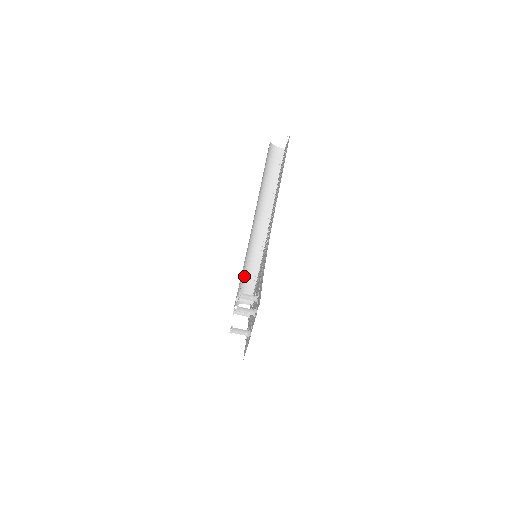
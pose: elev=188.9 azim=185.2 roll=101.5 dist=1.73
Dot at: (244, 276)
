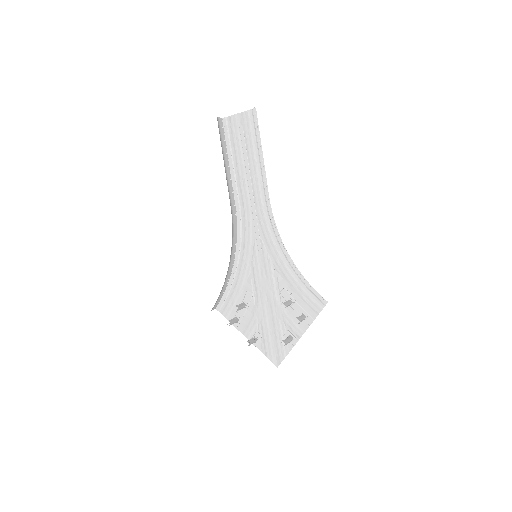
Dot at: occluded
